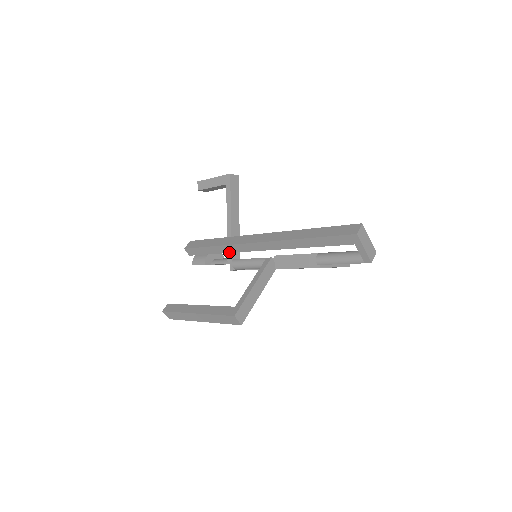
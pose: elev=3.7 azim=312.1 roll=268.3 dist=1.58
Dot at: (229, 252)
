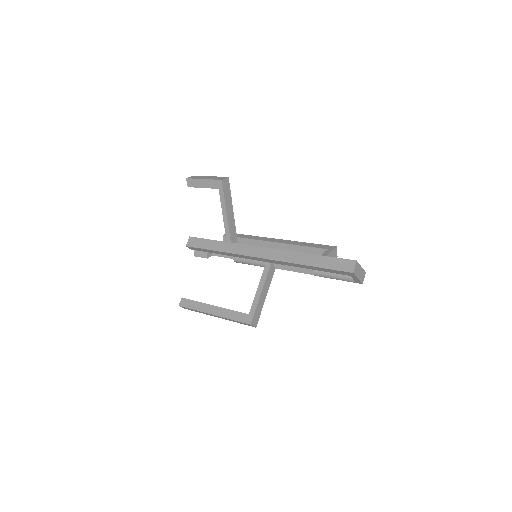
Dot at: occluded
